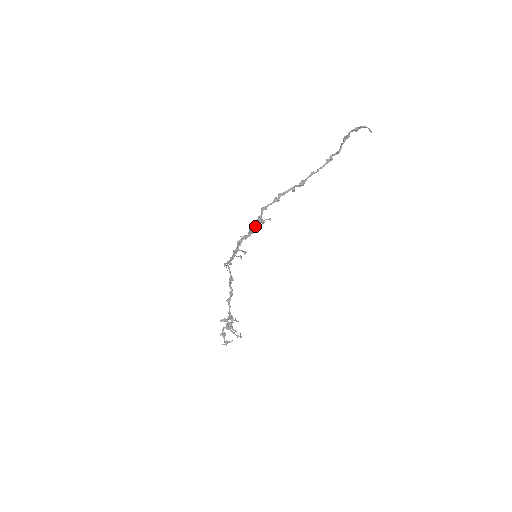
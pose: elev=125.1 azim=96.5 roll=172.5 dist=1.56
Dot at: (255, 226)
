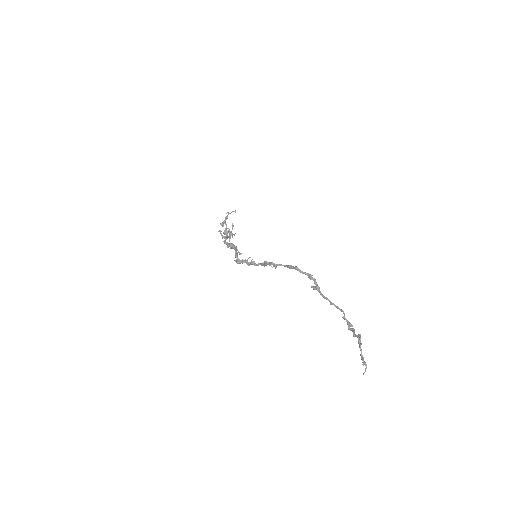
Dot at: (258, 265)
